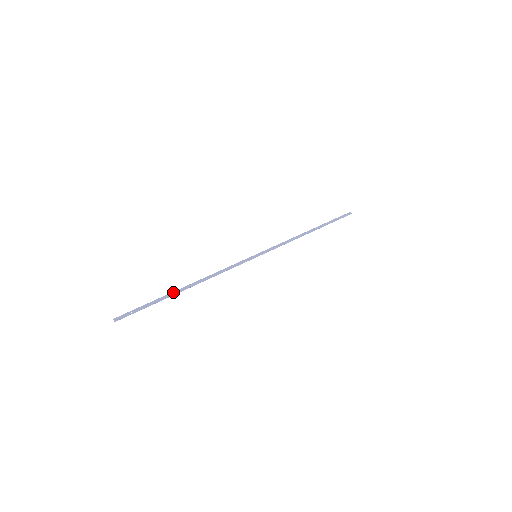
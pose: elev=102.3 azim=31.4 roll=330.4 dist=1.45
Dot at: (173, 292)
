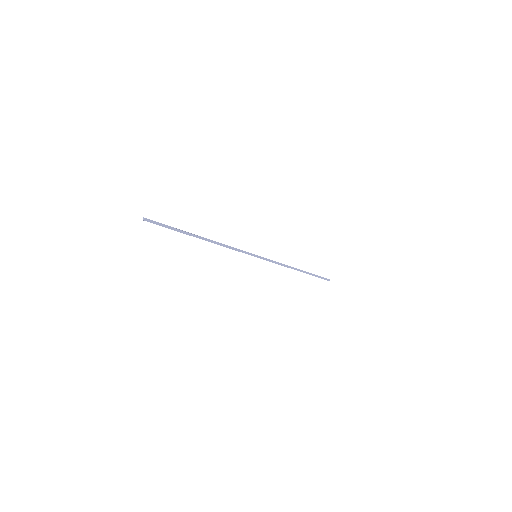
Dot at: (192, 234)
